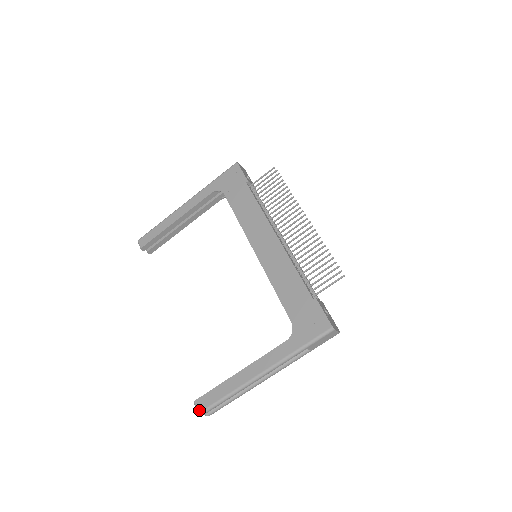
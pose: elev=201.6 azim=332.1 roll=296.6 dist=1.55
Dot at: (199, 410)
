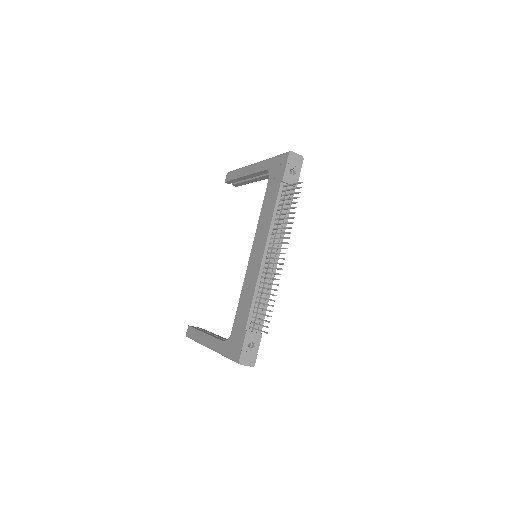
Dot at: (187, 333)
